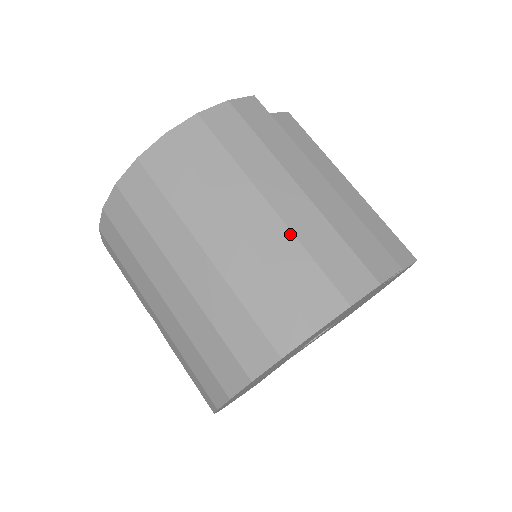
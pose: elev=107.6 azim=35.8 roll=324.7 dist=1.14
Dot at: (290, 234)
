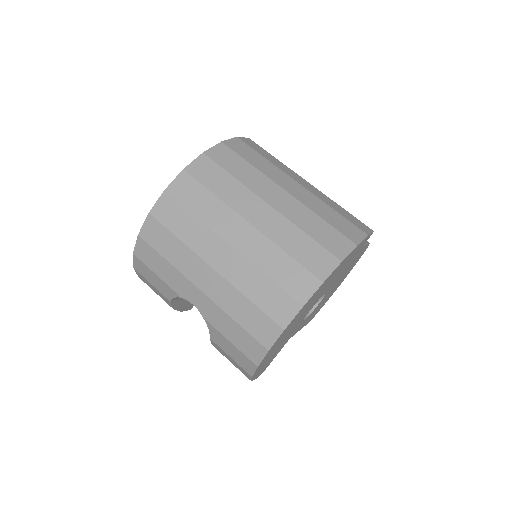
Dot at: (306, 208)
